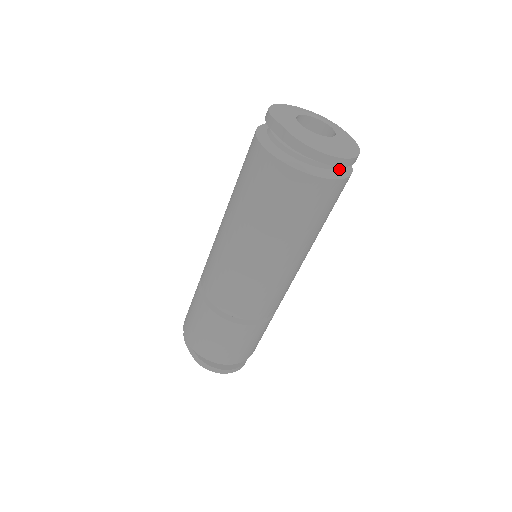
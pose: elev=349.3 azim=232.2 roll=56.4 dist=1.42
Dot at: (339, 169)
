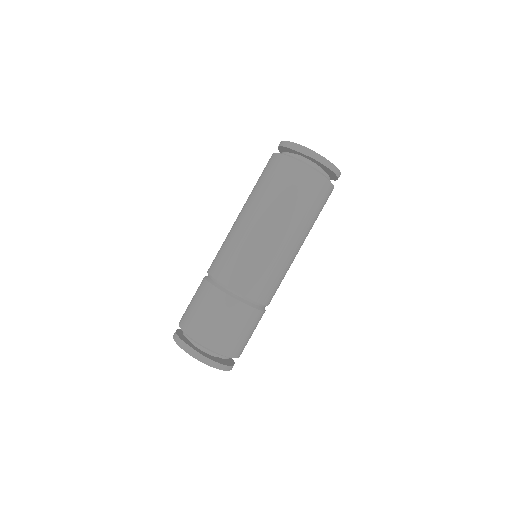
Dot at: occluded
